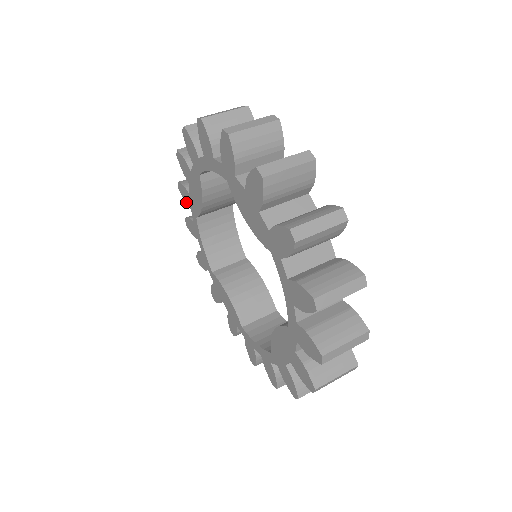
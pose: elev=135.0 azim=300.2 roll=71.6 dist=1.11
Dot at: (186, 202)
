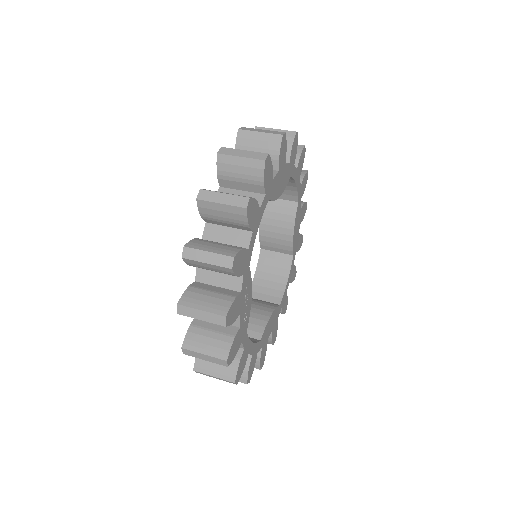
Dot at: occluded
